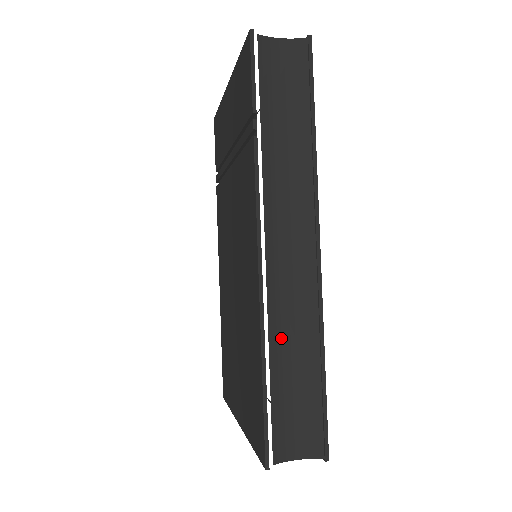
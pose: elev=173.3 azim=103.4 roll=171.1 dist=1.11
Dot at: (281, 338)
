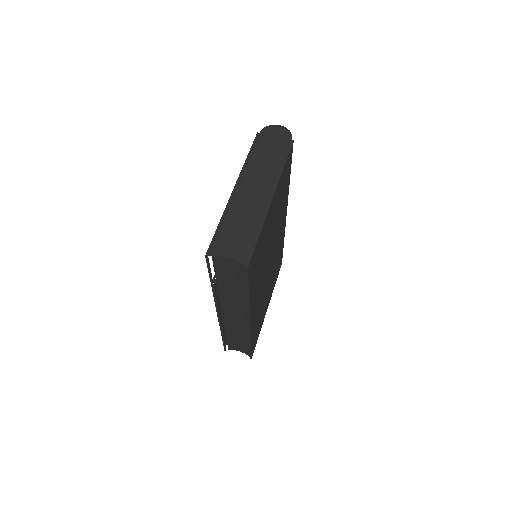
Dot at: (232, 331)
